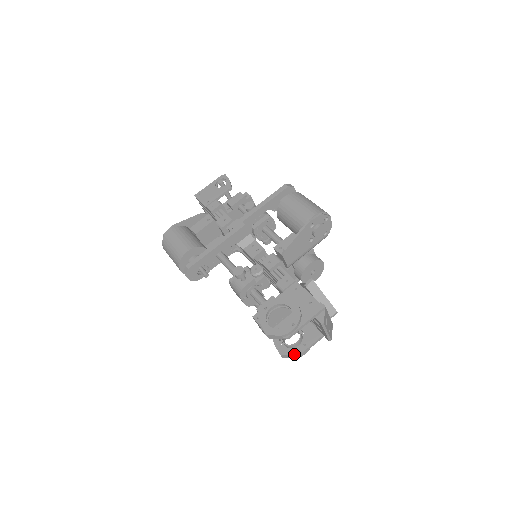
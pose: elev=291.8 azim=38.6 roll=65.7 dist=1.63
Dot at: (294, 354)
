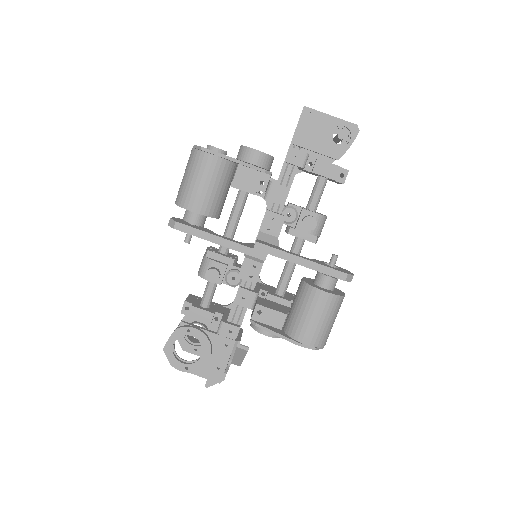
Dot at: (182, 346)
